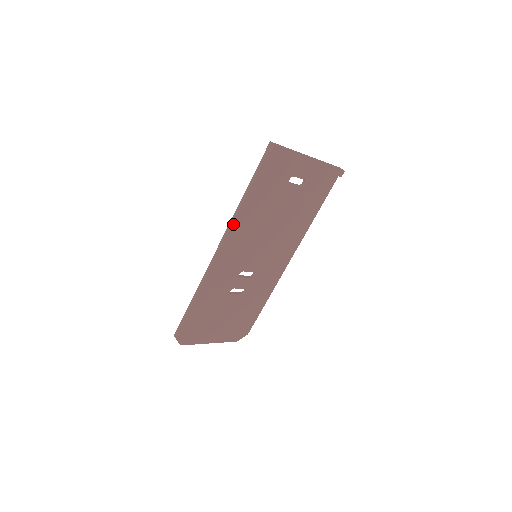
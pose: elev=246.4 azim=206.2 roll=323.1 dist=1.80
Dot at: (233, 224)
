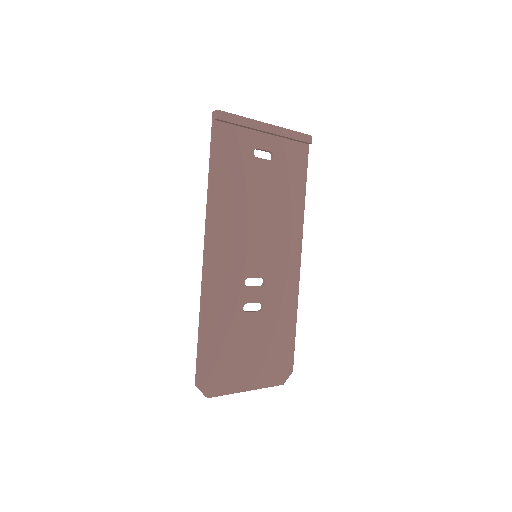
Dot at: (209, 214)
